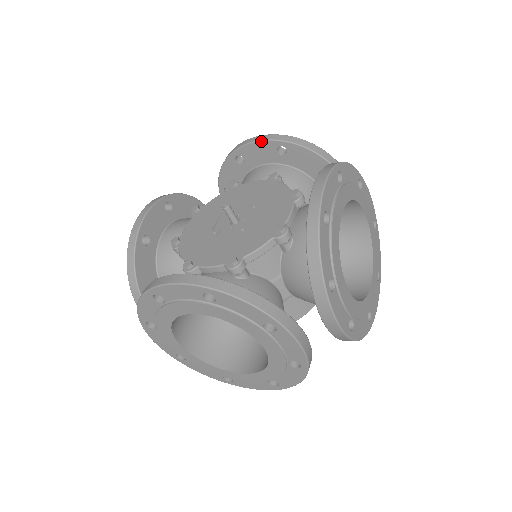
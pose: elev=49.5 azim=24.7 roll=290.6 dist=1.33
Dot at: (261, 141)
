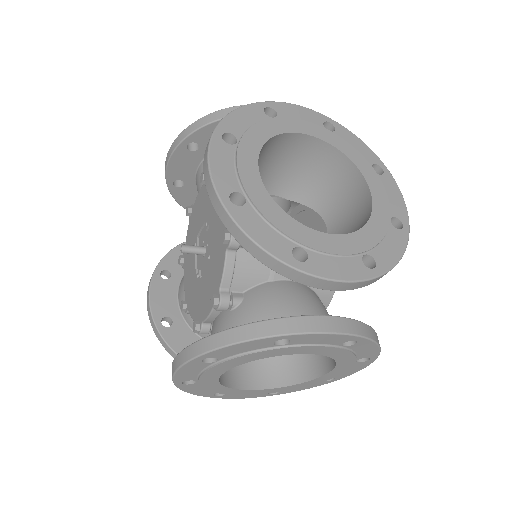
Dot at: (171, 157)
